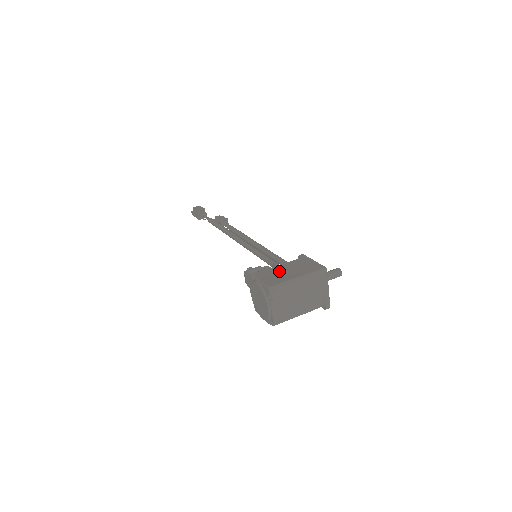
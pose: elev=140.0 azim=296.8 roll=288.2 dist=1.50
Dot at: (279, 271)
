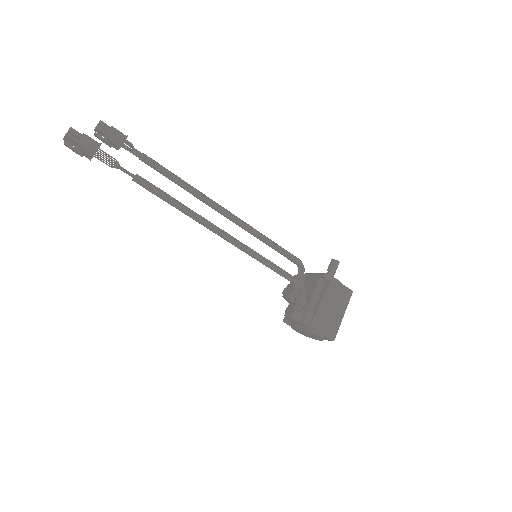
Dot at: (328, 313)
